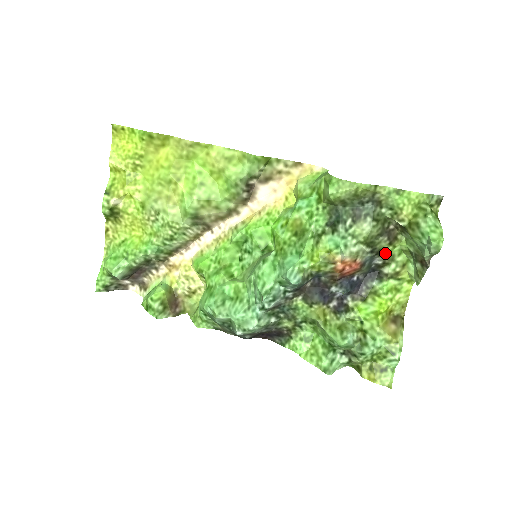
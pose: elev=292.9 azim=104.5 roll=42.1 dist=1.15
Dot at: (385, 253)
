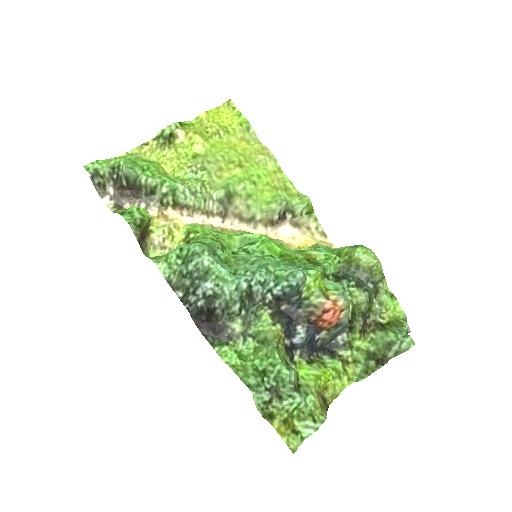
Dot at: (352, 336)
